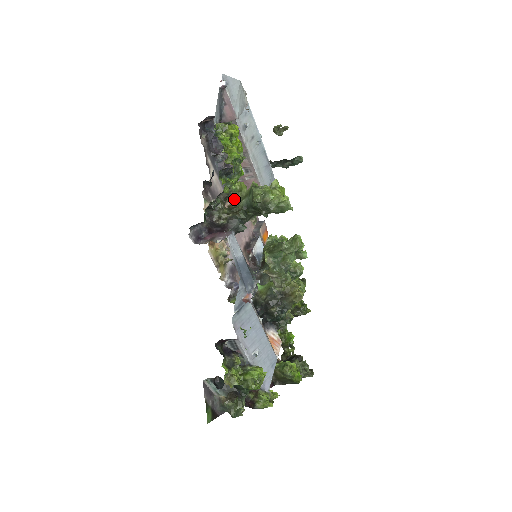
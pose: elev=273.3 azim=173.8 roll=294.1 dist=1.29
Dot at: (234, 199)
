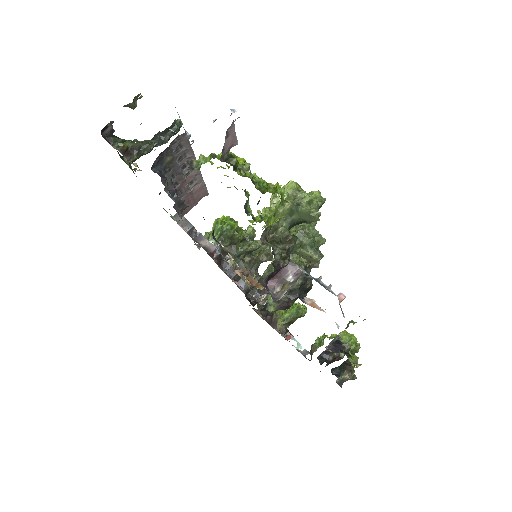
Dot at: (270, 229)
